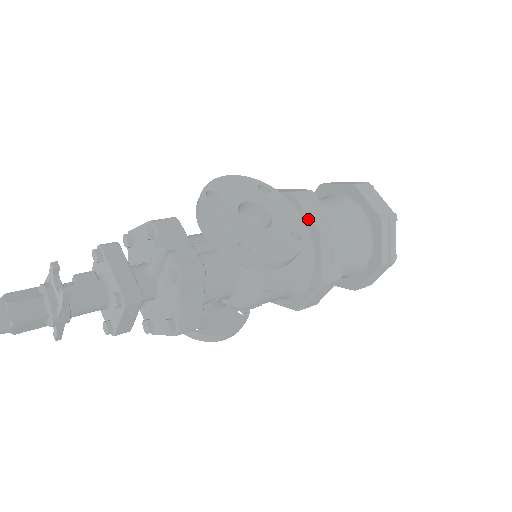
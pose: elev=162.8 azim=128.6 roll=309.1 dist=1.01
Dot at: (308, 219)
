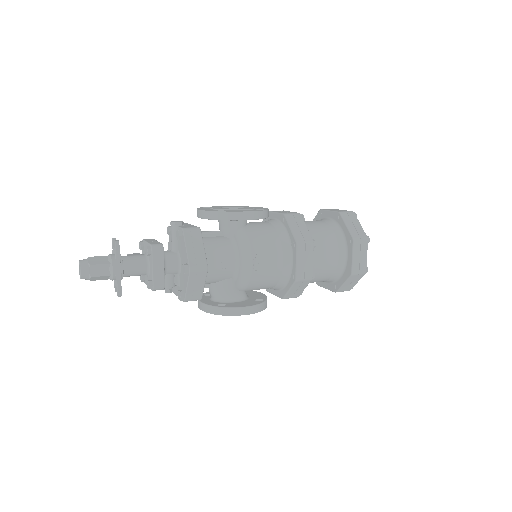
Dot at: (277, 215)
